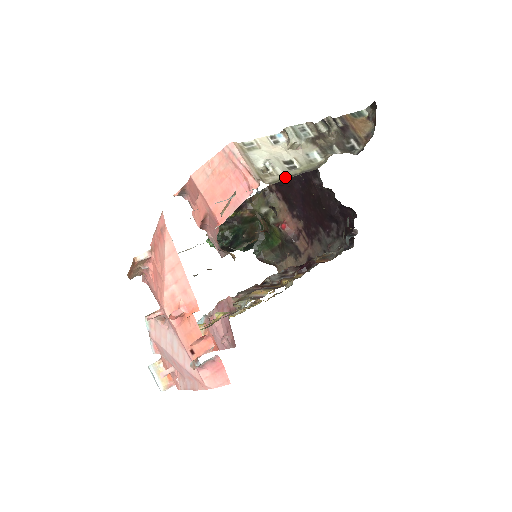
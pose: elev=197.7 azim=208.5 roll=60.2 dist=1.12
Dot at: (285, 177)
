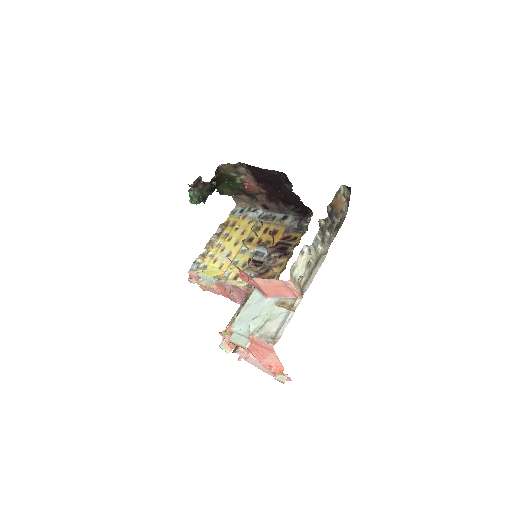
Dot at: (308, 276)
